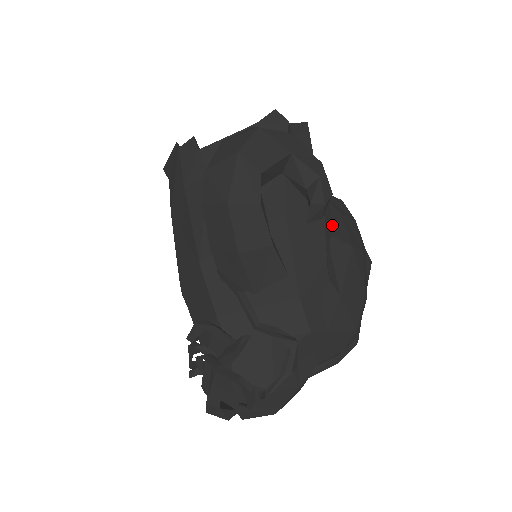
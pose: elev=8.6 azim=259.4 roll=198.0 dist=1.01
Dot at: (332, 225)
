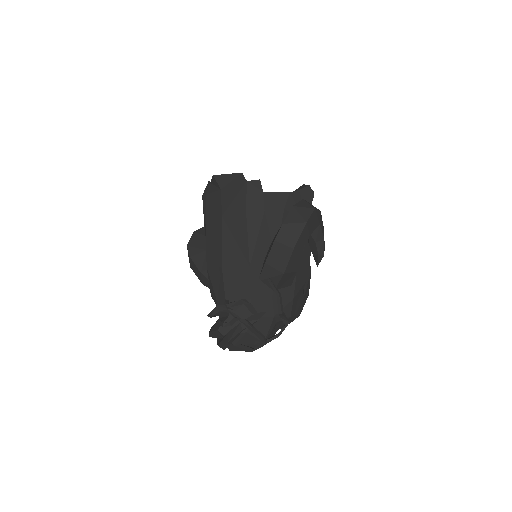
Dot at: occluded
